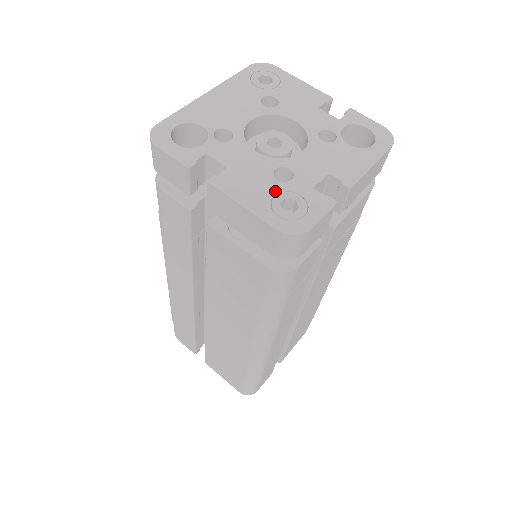
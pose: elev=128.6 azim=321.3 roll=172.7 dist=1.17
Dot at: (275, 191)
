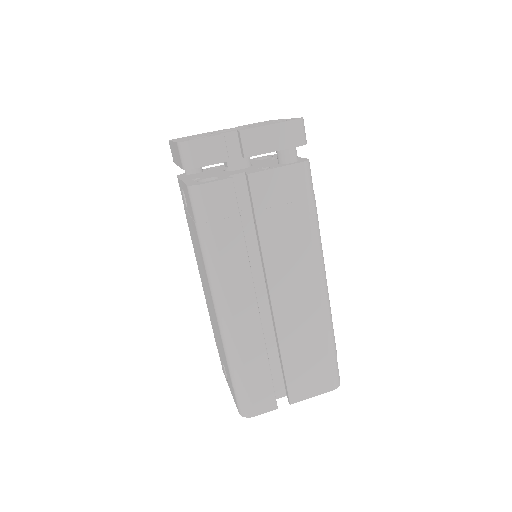
Dot at: occluded
